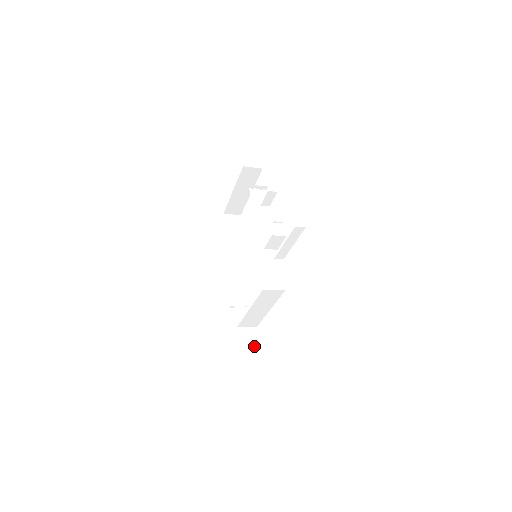
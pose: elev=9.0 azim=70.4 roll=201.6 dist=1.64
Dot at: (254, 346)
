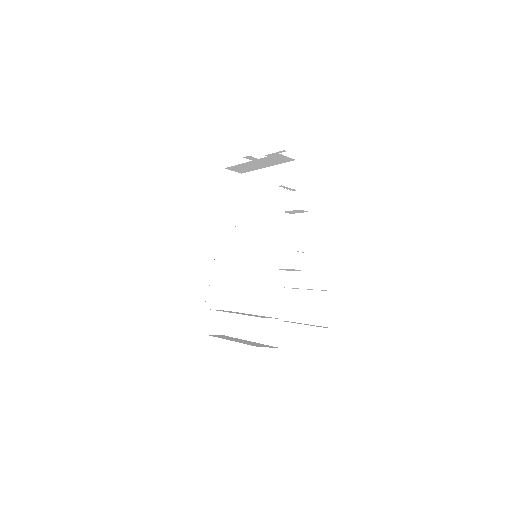
Dot at: (220, 331)
